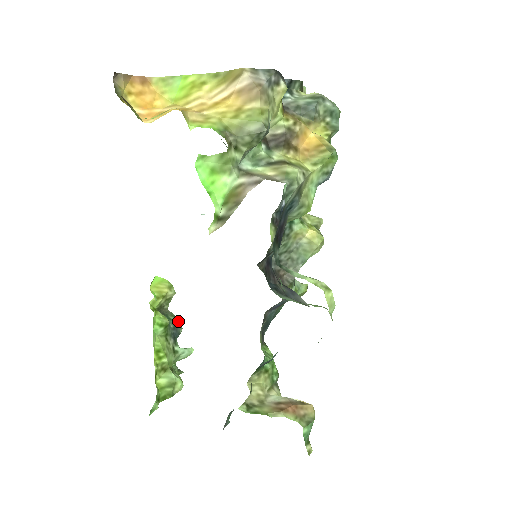
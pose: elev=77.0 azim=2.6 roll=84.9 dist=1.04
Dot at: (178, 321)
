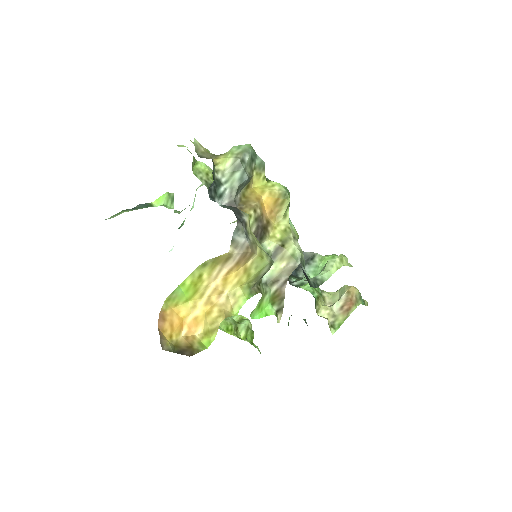
Dot at: occluded
